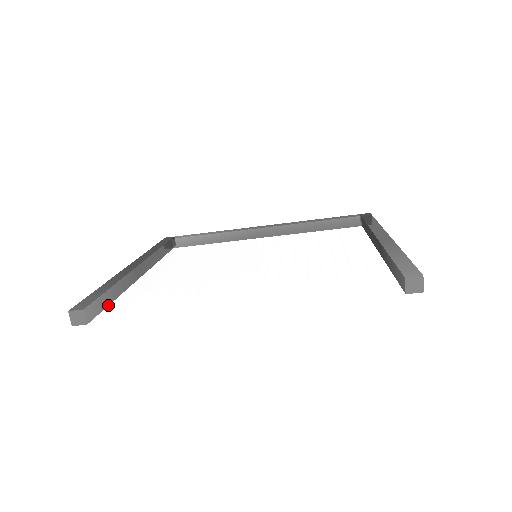
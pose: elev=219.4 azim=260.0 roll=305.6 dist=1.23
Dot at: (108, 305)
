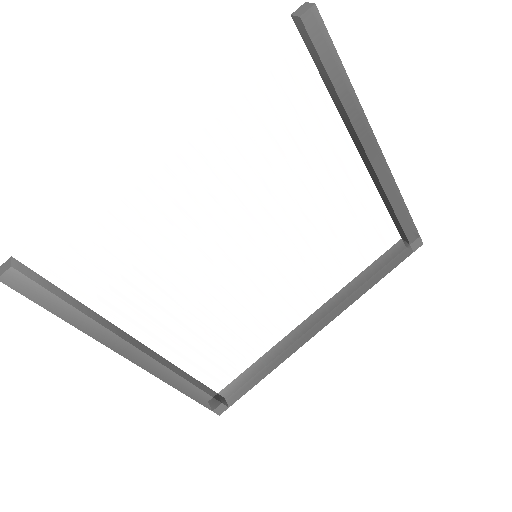
Dot at: (45, 259)
